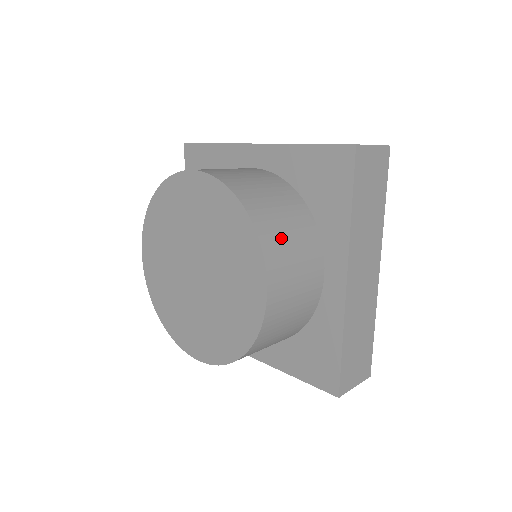
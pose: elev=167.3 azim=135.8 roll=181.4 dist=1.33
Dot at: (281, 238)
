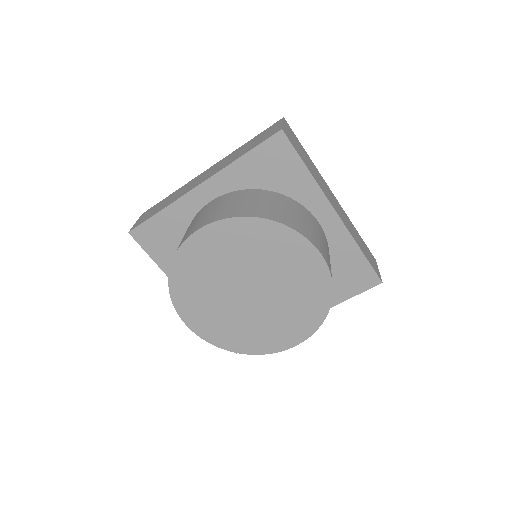
Dot at: occluded
